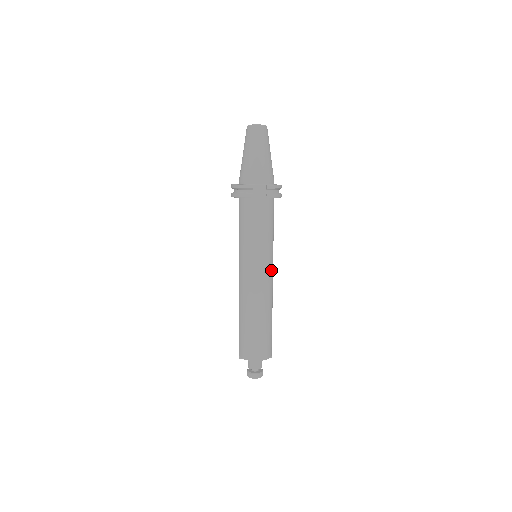
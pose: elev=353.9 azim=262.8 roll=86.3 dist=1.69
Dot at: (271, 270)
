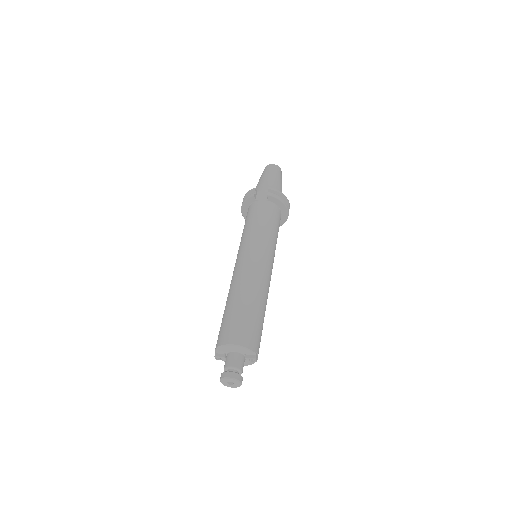
Dot at: (267, 260)
